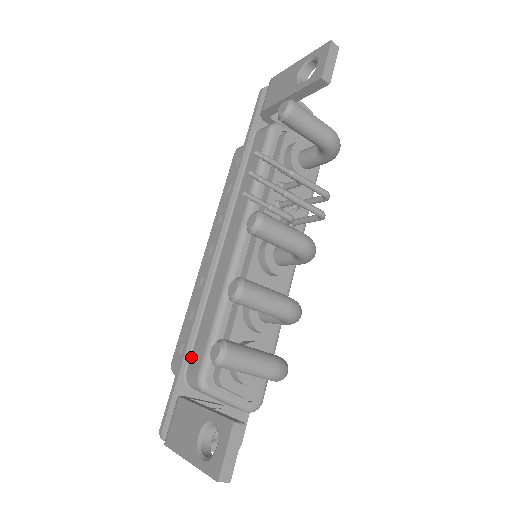
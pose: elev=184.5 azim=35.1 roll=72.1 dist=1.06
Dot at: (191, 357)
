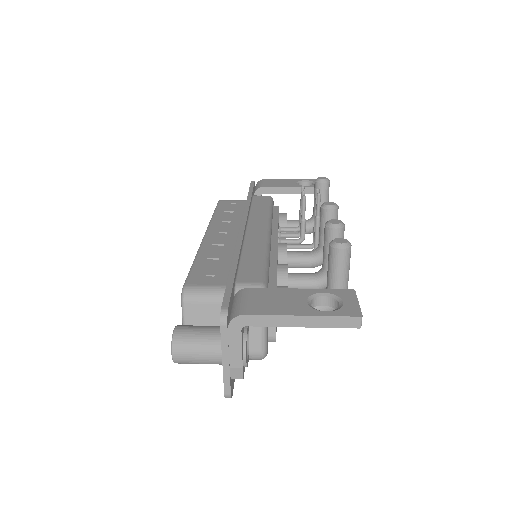
Dot at: (239, 274)
